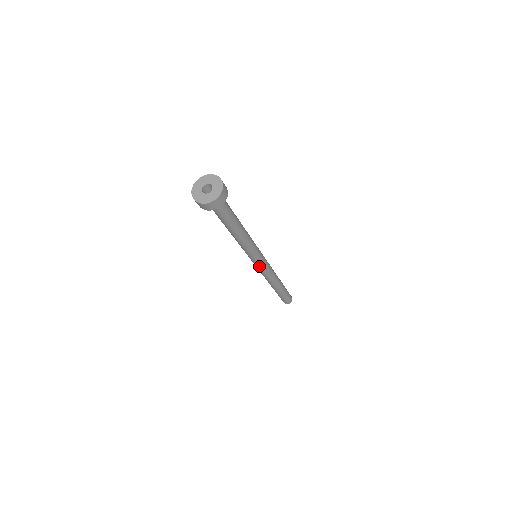
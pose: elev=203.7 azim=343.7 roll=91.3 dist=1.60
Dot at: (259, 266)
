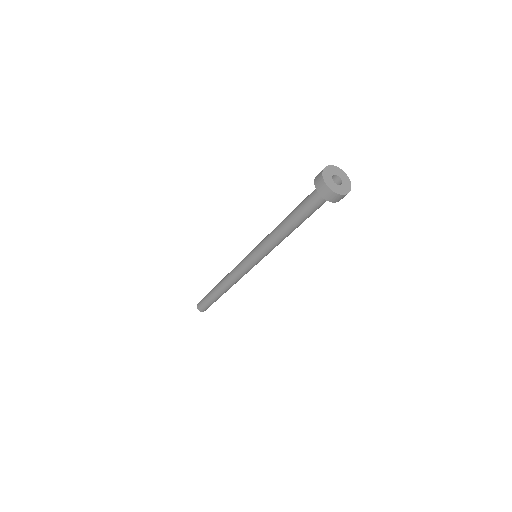
Dot at: (251, 267)
